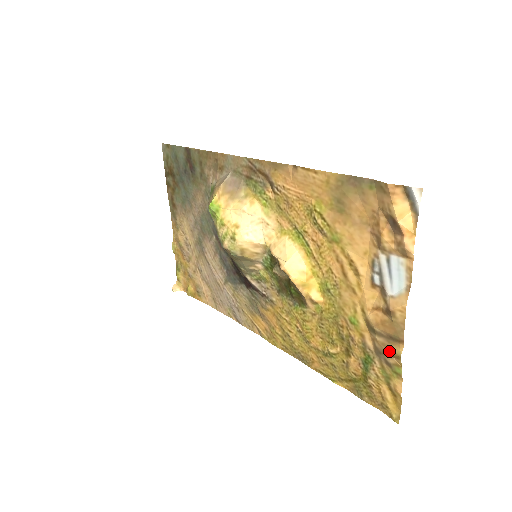
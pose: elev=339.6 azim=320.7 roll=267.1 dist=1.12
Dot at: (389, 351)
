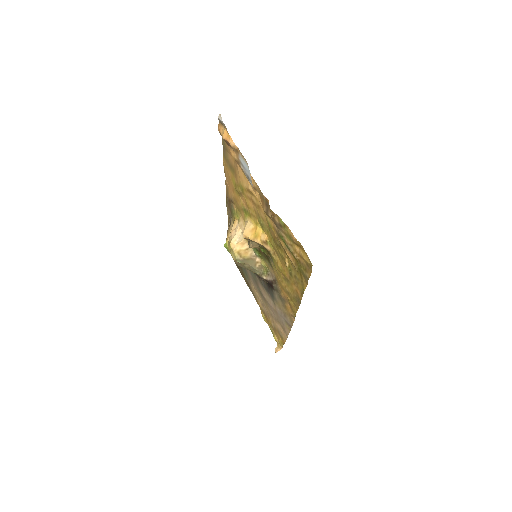
Dot at: (271, 215)
